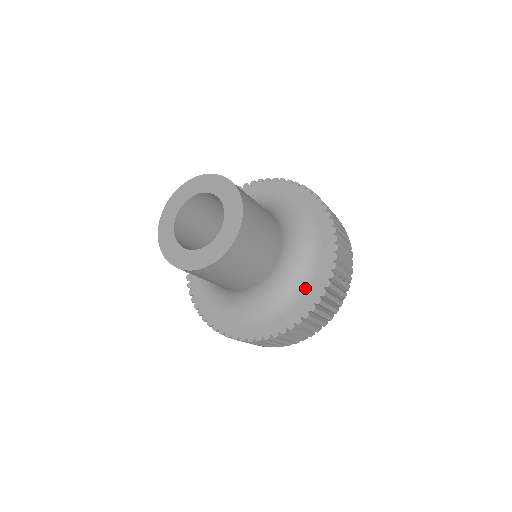
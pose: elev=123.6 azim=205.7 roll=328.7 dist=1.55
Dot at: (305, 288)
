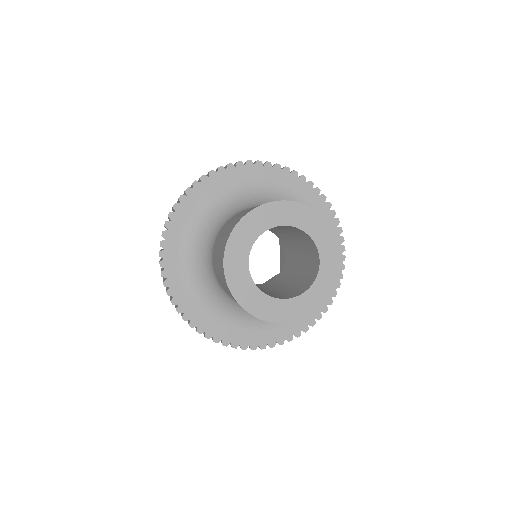
Dot at: (249, 328)
